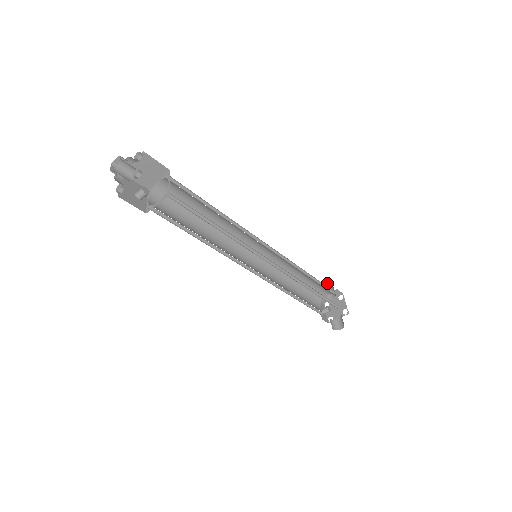
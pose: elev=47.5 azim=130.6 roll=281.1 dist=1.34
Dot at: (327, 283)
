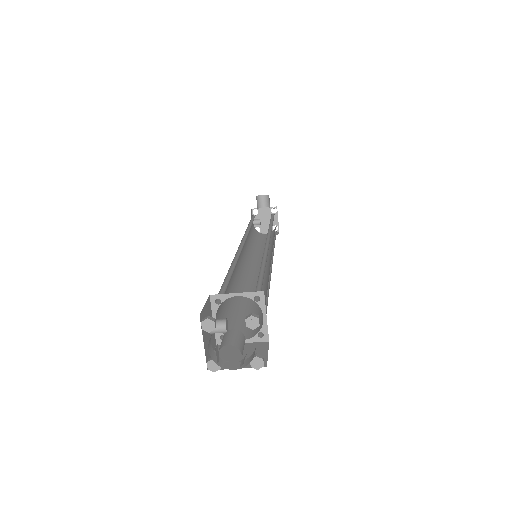
Dot at: occluded
